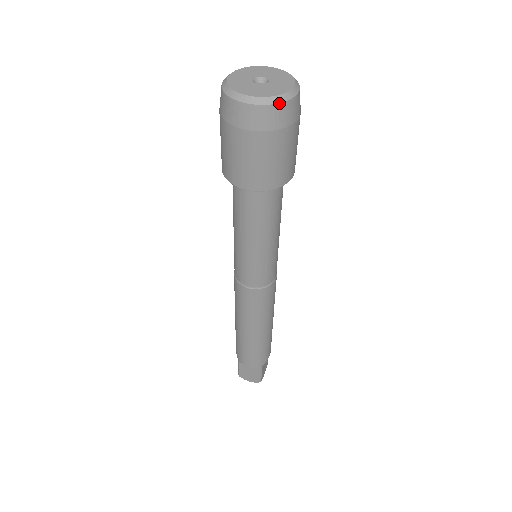
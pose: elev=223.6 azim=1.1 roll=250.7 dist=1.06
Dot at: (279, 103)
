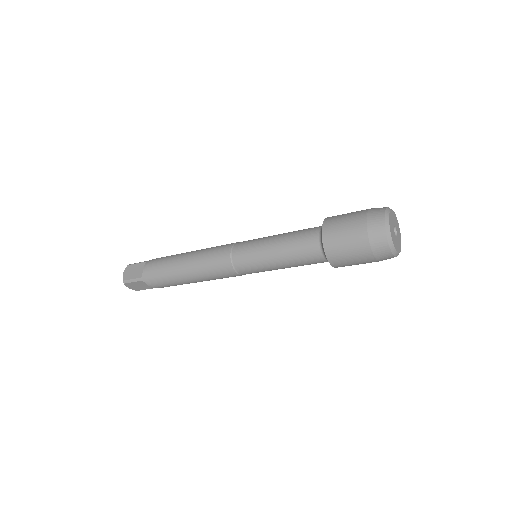
Dot at: occluded
